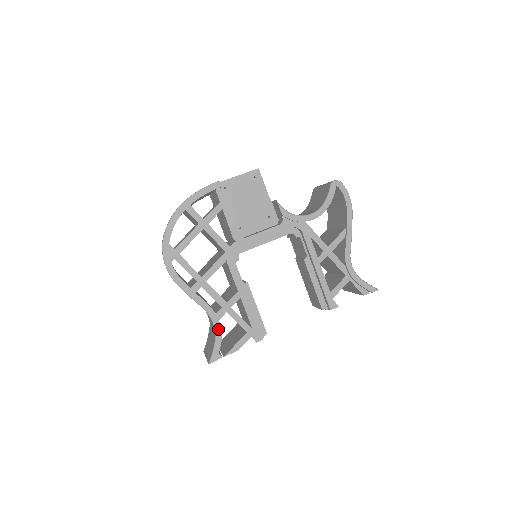
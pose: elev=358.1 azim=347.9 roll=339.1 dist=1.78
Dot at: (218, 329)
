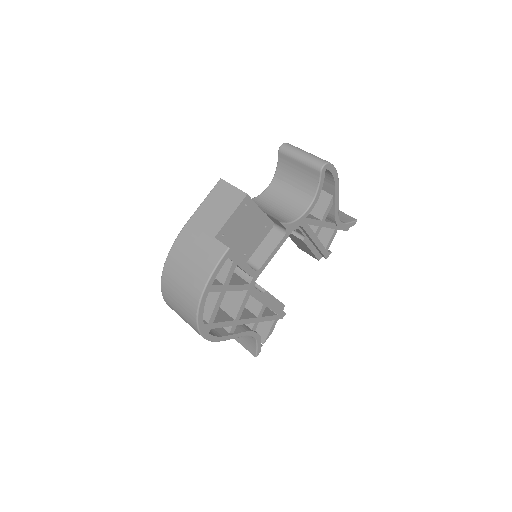
Dot at: (257, 337)
